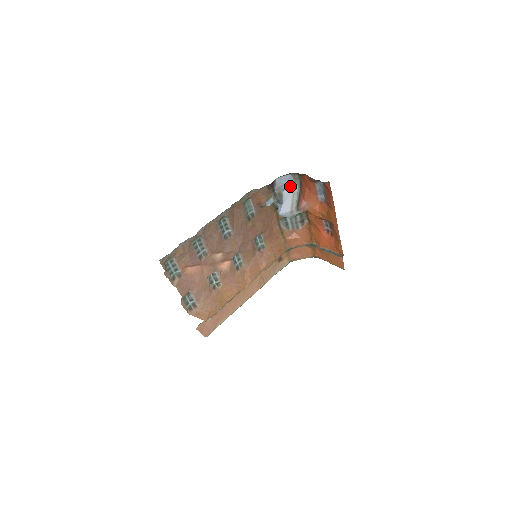
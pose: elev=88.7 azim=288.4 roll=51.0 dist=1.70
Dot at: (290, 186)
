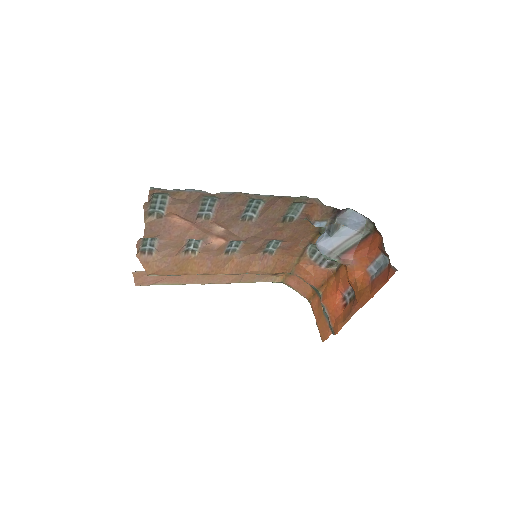
Dot at: (355, 228)
